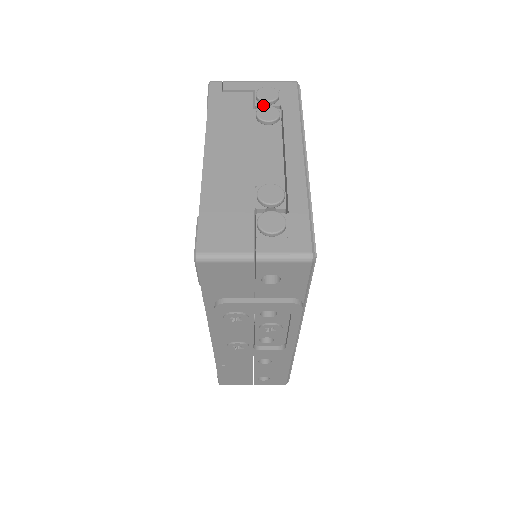
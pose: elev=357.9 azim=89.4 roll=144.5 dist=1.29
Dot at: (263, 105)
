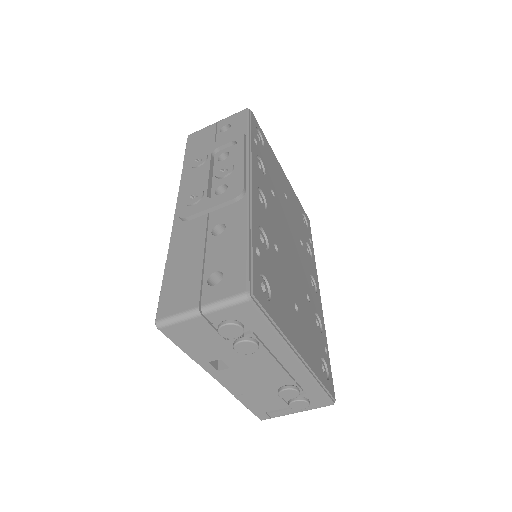
Dot at: occluded
